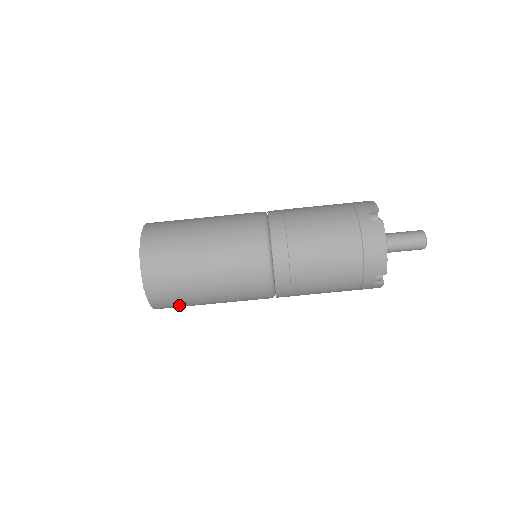
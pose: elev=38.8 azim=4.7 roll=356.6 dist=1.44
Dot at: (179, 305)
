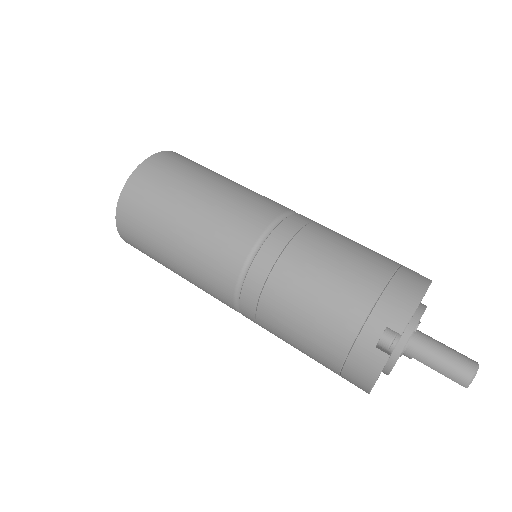
Dot at: (142, 221)
